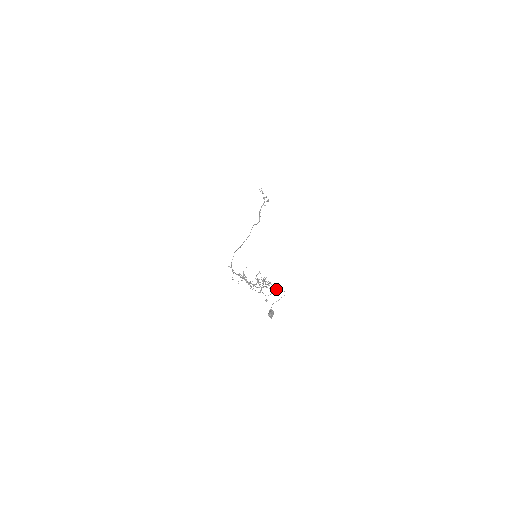
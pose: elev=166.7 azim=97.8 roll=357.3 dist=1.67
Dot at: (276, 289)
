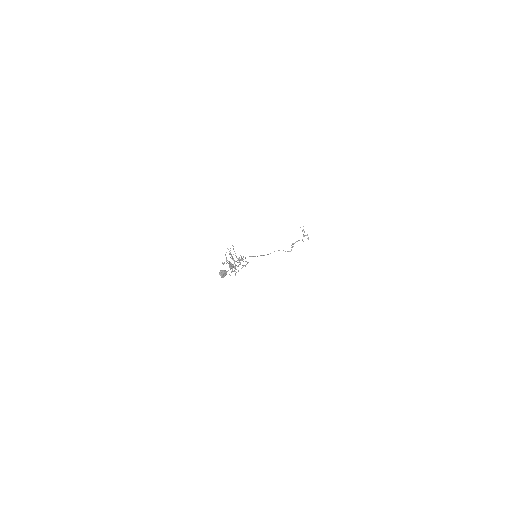
Dot at: occluded
